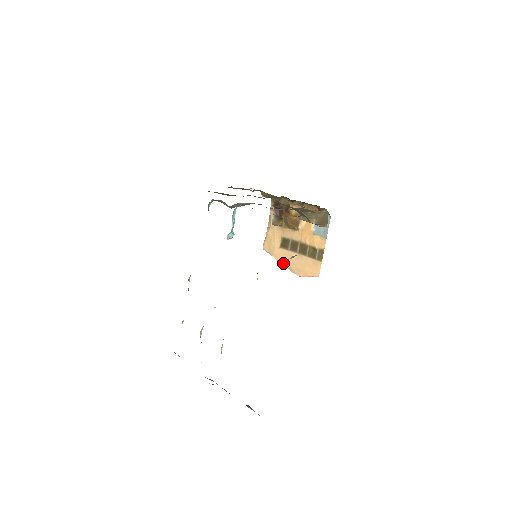
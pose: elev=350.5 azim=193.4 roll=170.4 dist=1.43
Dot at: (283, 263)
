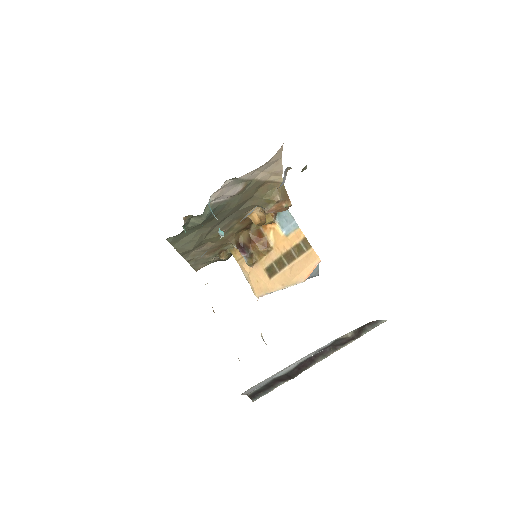
Dot at: (283, 287)
